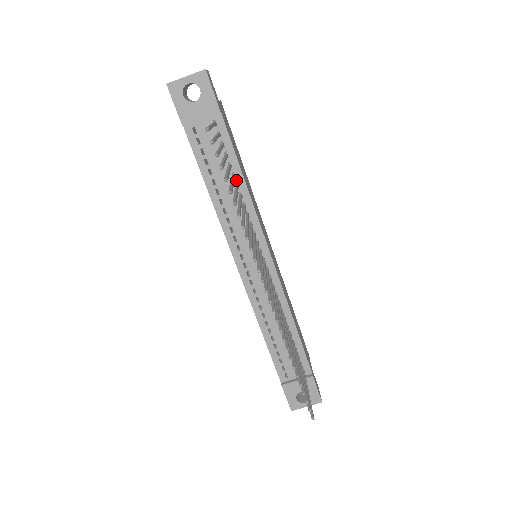
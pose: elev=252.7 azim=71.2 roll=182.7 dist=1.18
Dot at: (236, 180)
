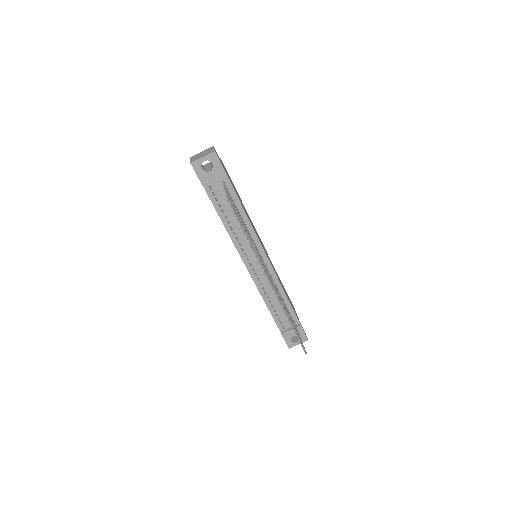
Dot at: (240, 214)
